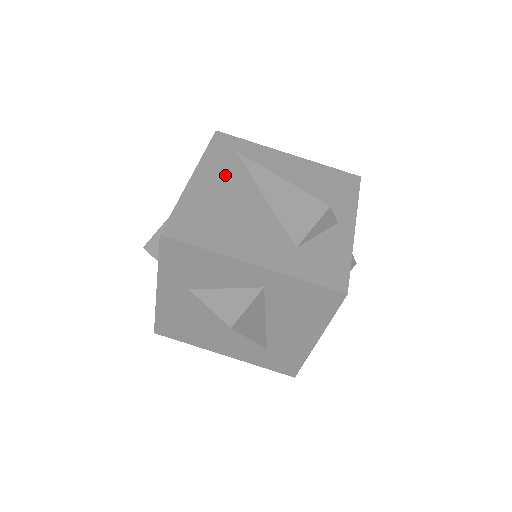
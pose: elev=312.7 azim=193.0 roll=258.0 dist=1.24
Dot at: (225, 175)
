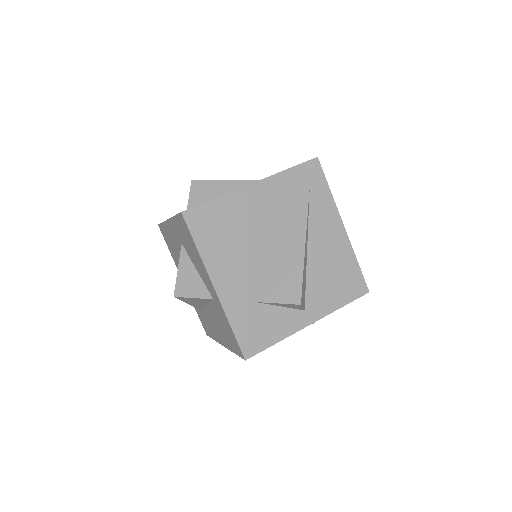
Dot at: (277, 203)
